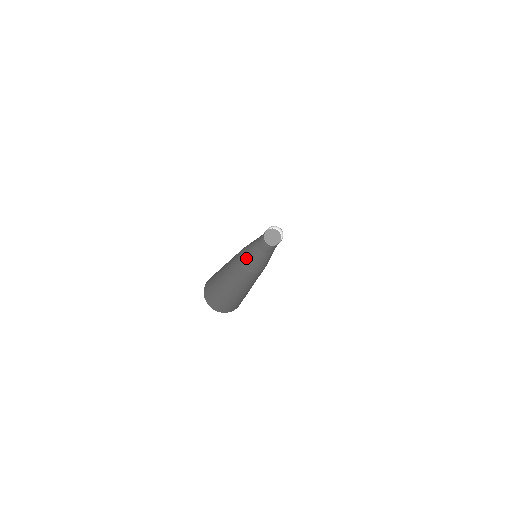
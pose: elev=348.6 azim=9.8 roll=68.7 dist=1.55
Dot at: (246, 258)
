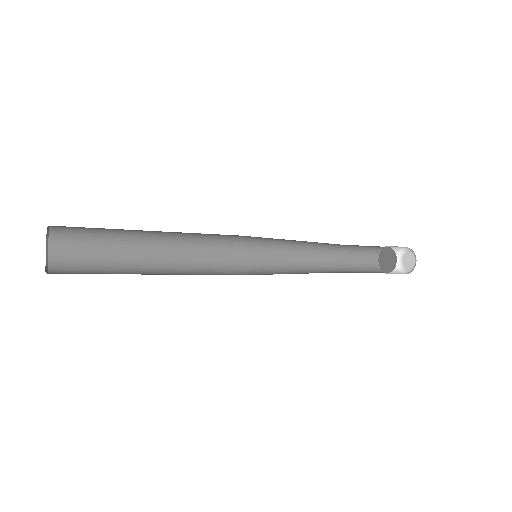
Dot at: (265, 268)
